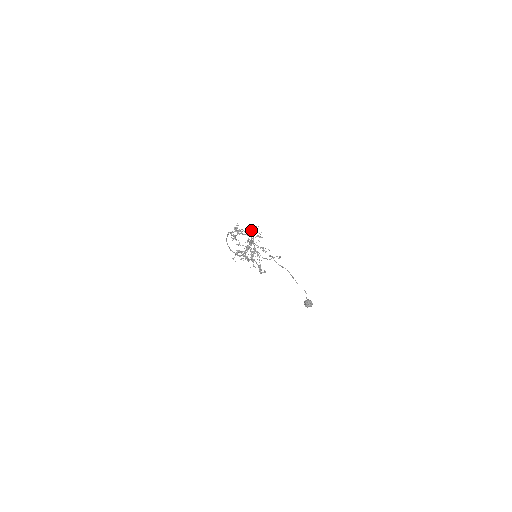
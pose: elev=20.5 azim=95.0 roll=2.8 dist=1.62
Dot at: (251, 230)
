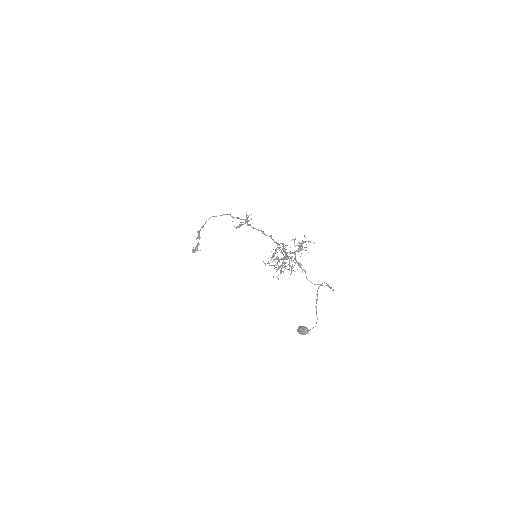
Dot at: occluded
